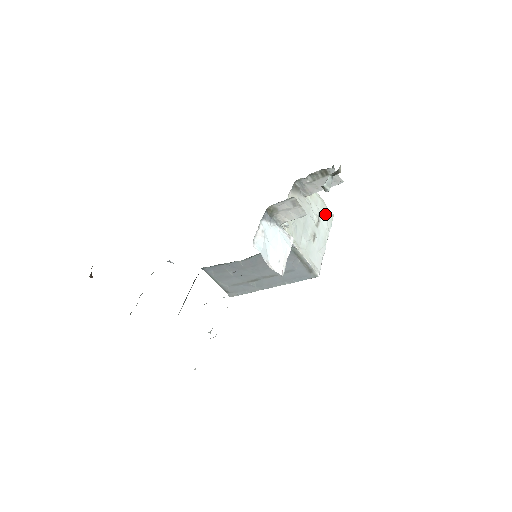
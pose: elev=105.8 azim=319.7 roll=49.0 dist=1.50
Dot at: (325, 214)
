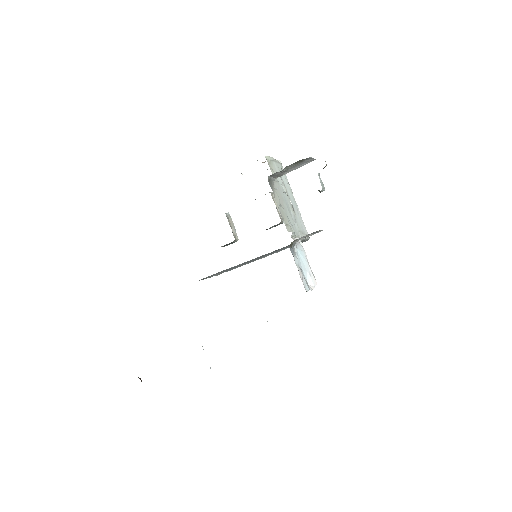
Dot at: occluded
